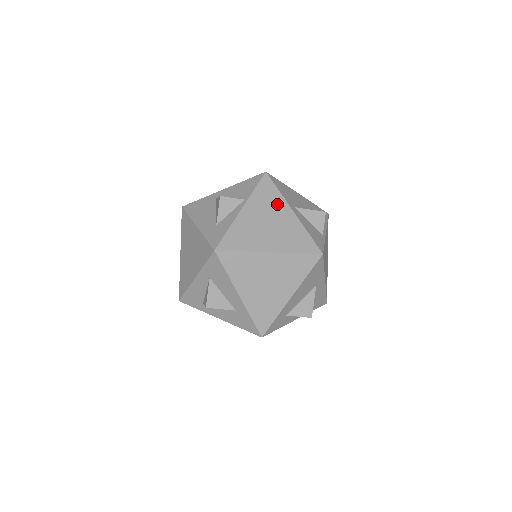
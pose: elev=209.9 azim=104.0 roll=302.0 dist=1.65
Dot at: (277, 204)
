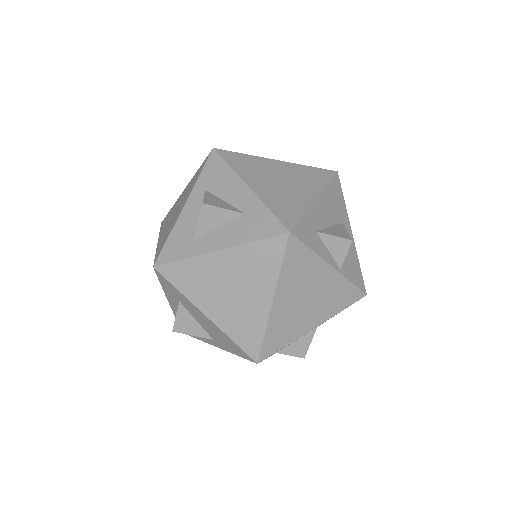
Dot at: occluded
